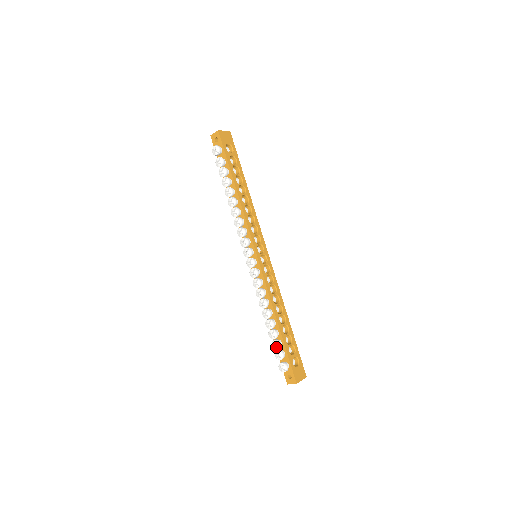
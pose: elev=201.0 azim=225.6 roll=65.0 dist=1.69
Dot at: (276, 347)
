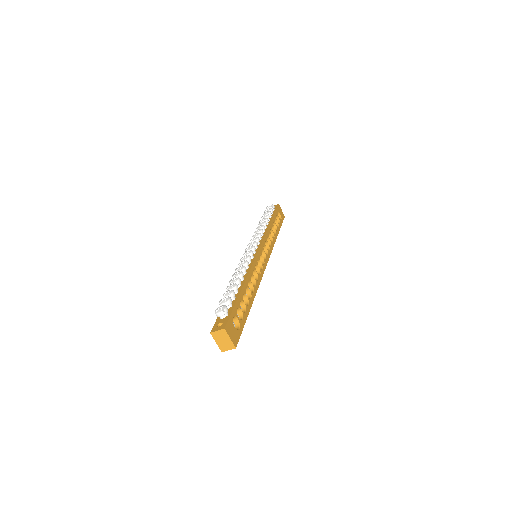
Dot at: (228, 293)
